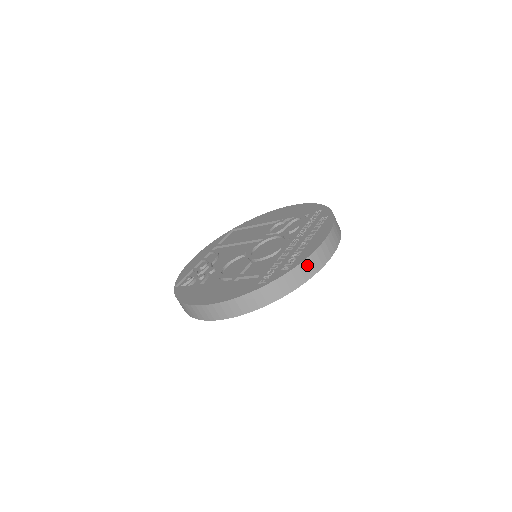
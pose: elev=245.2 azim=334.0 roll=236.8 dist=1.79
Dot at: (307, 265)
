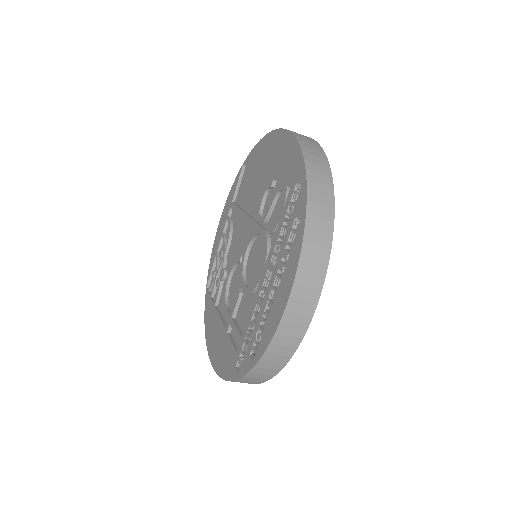
Dot at: (273, 353)
